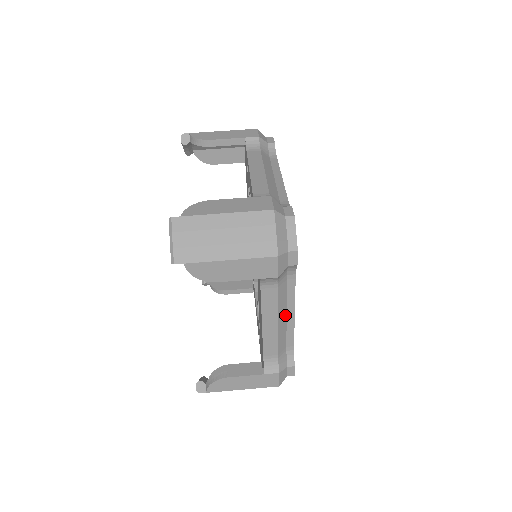
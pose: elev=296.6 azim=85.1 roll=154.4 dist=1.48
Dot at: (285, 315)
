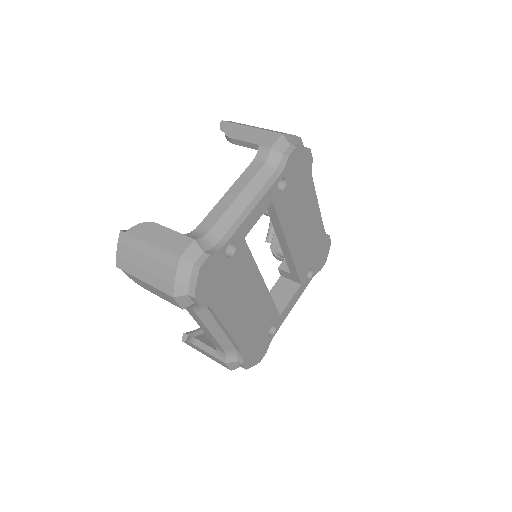
Dot at: (220, 329)
